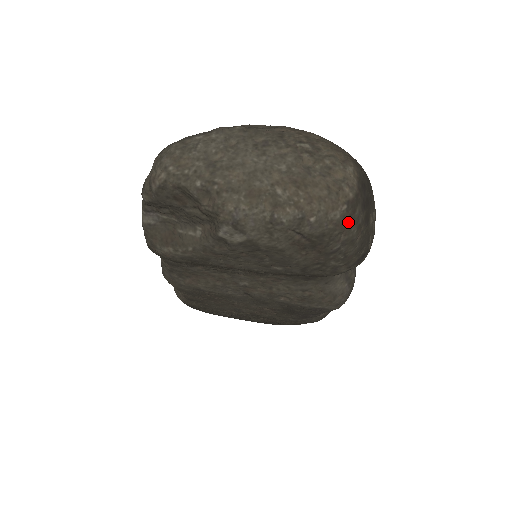
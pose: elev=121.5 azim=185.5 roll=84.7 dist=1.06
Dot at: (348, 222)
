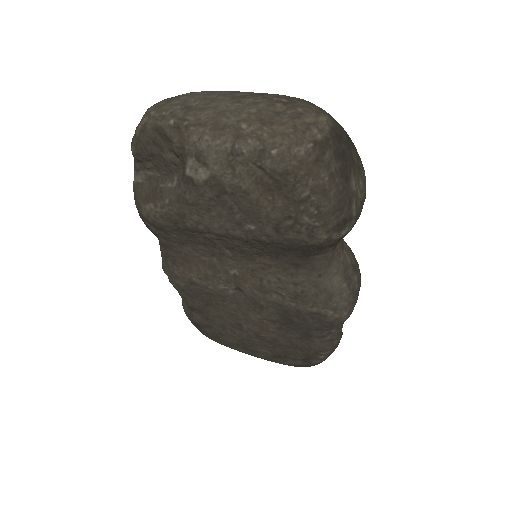
Dot at: (316, 163)
